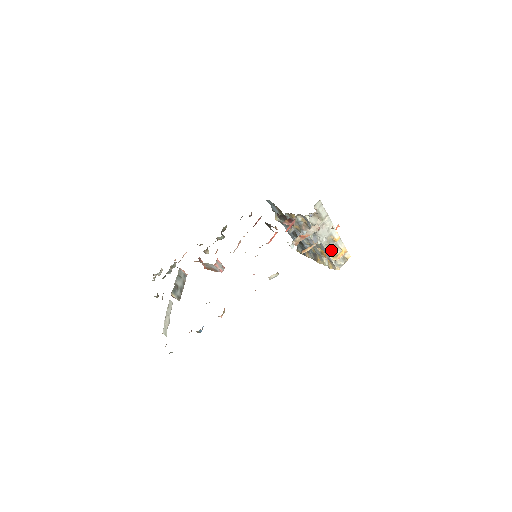
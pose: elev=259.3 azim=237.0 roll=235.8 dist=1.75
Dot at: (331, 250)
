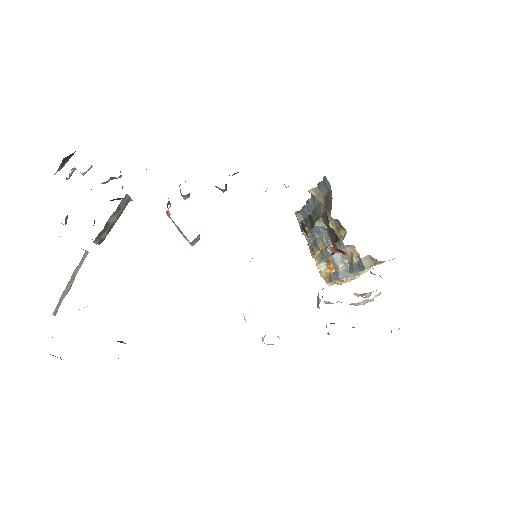
Dot at: occluded
